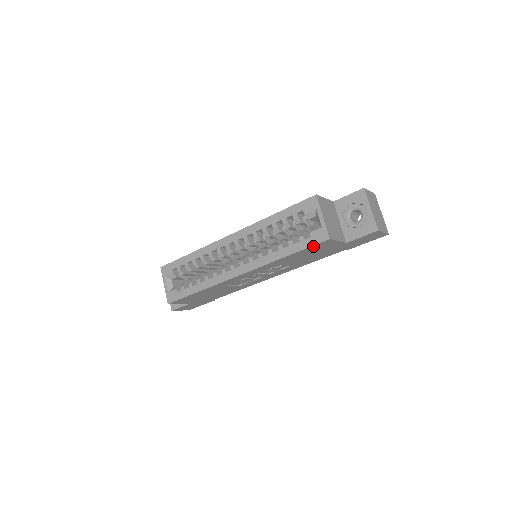
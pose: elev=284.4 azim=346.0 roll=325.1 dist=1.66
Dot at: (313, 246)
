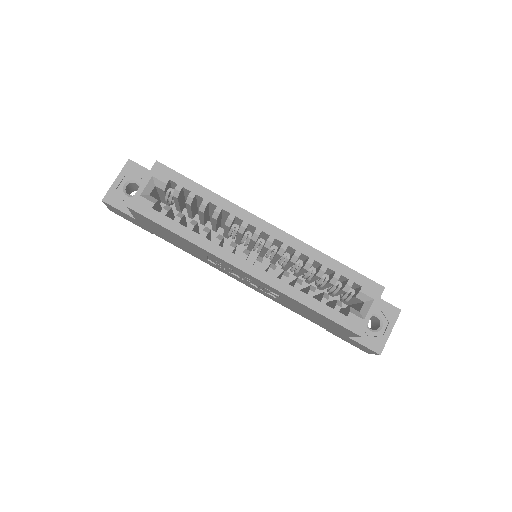
Dot at: (340, 325)
